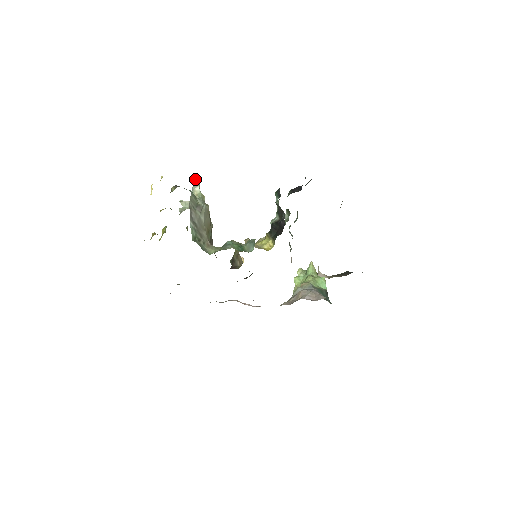
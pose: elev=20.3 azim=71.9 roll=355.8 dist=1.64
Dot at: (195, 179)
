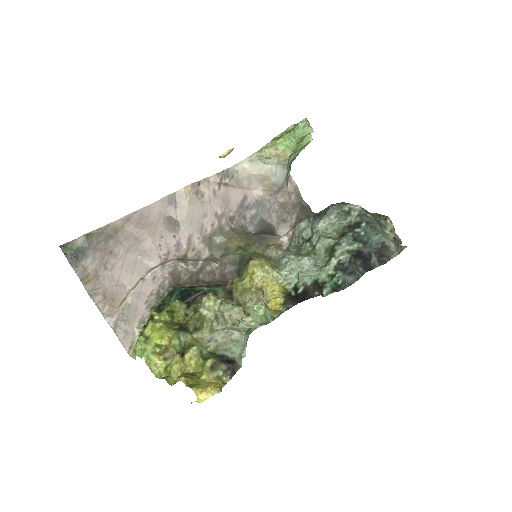
Dot at: (256, 321)
